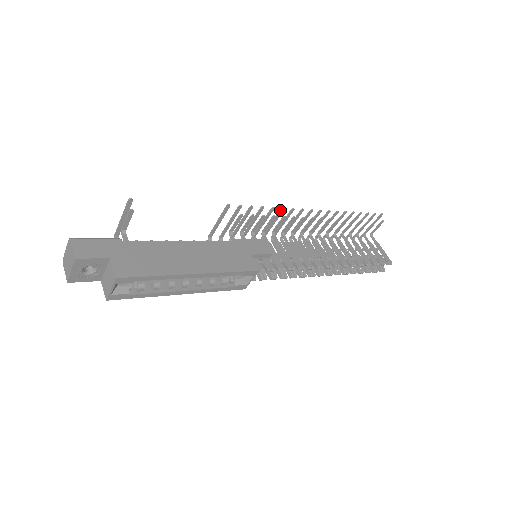
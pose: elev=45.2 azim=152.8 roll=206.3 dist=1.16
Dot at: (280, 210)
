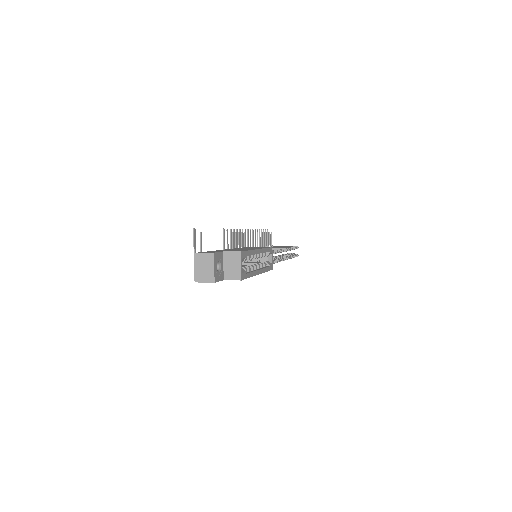
Dot at: occluded
